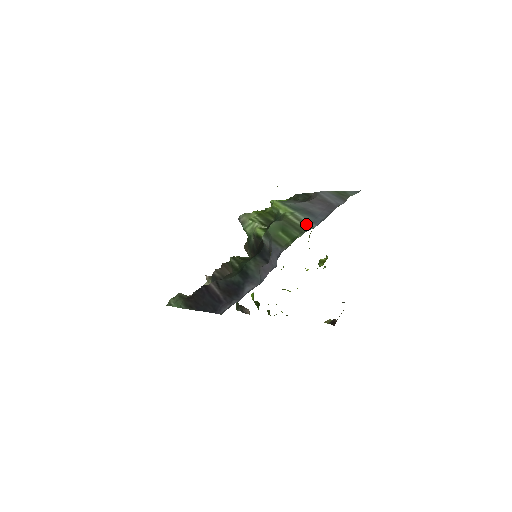
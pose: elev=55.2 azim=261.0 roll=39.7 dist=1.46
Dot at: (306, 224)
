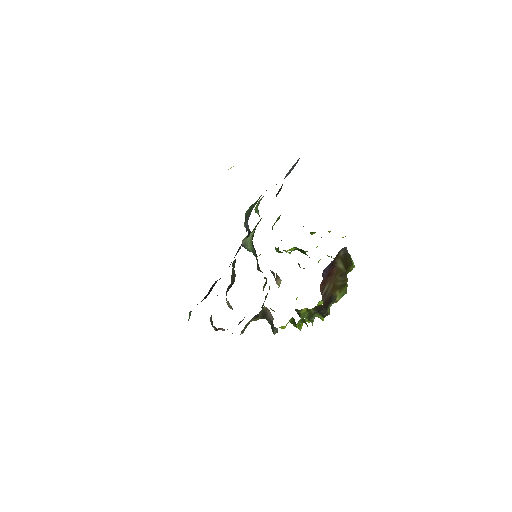
Dot at: occluded
